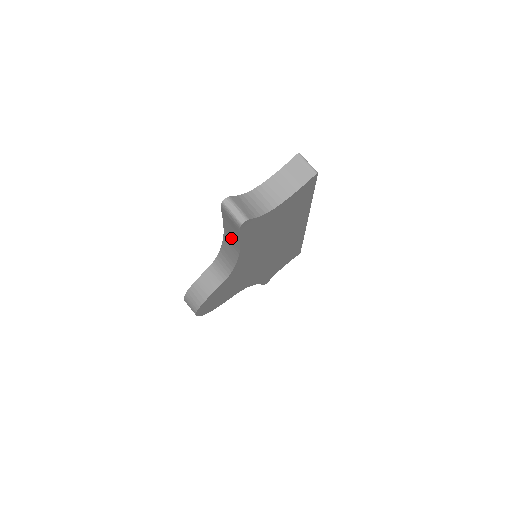
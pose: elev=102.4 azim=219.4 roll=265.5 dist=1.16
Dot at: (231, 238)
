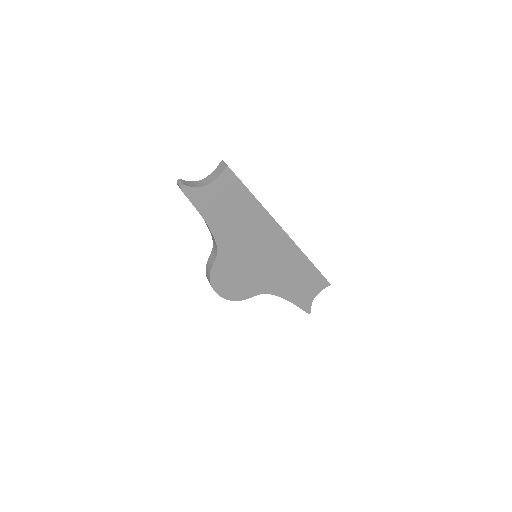
Dot at: occluded
